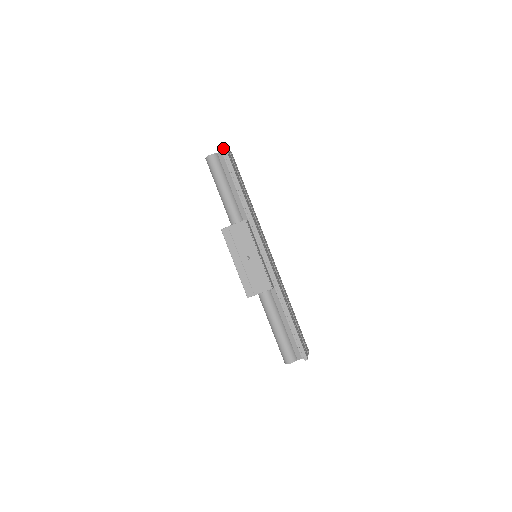
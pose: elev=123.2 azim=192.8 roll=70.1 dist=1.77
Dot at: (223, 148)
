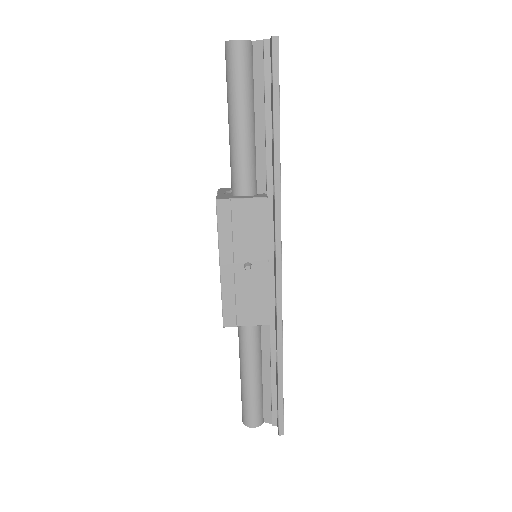
Dot at: (274, 39)
